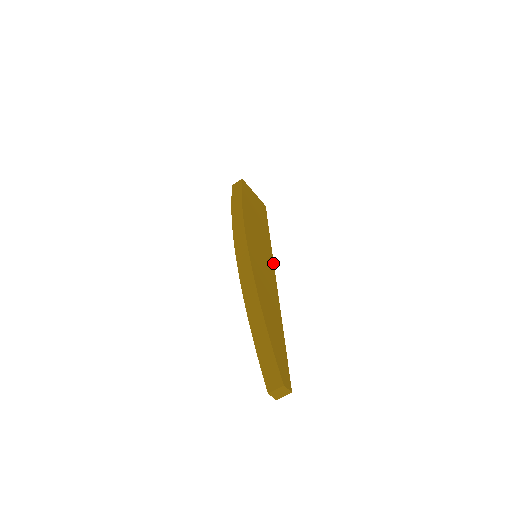
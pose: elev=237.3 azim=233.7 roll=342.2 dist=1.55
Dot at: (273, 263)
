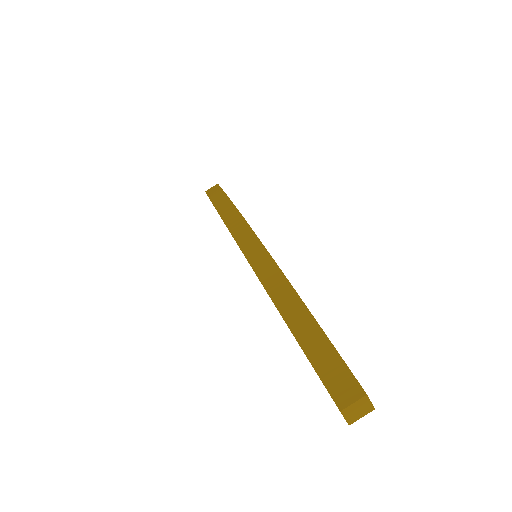
Dot at: occluded
